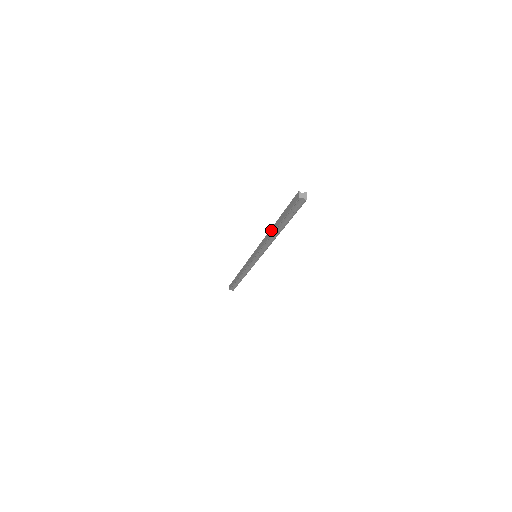
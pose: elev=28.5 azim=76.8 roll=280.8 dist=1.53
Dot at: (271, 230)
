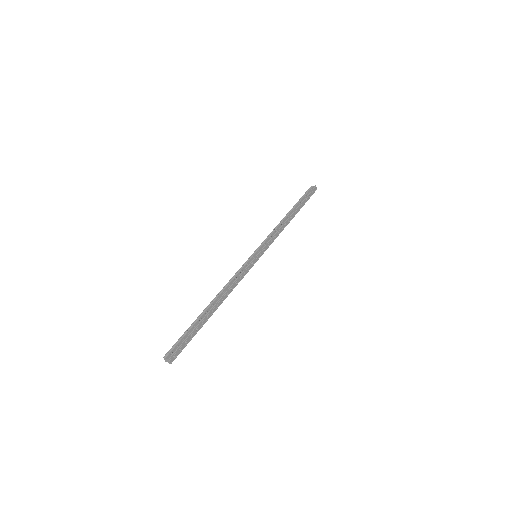
Dot at: (214, 300)
